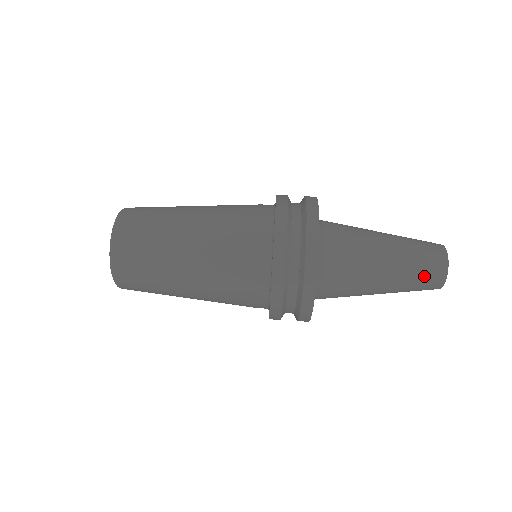
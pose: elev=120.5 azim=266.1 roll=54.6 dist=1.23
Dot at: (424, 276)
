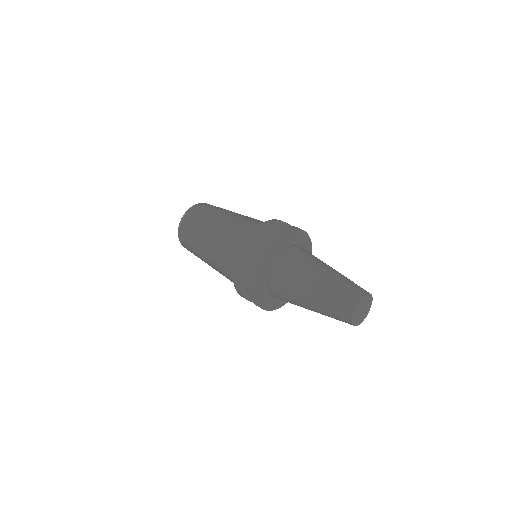
Dot at: (338, 301)
